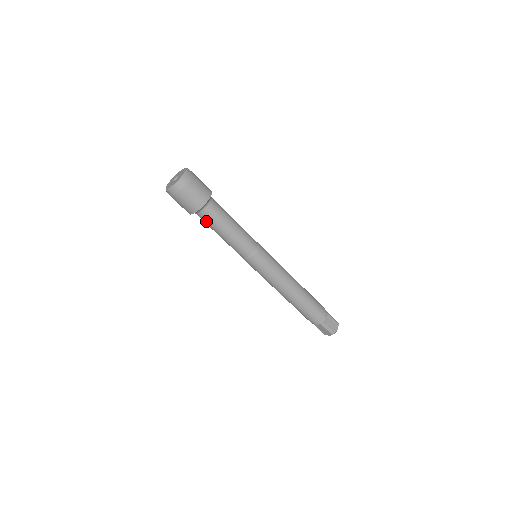
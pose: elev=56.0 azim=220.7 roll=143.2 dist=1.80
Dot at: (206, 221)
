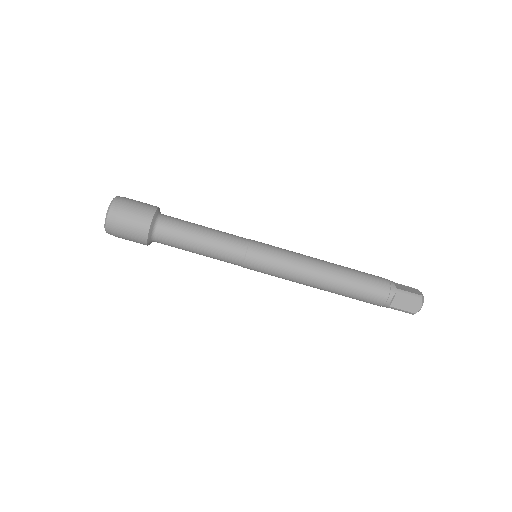
Dot at: (170, 236)
